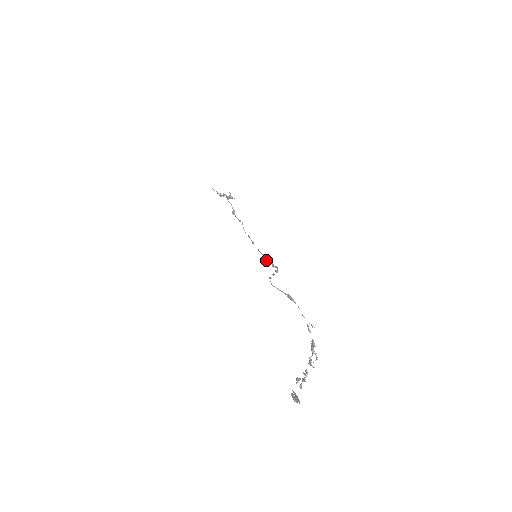
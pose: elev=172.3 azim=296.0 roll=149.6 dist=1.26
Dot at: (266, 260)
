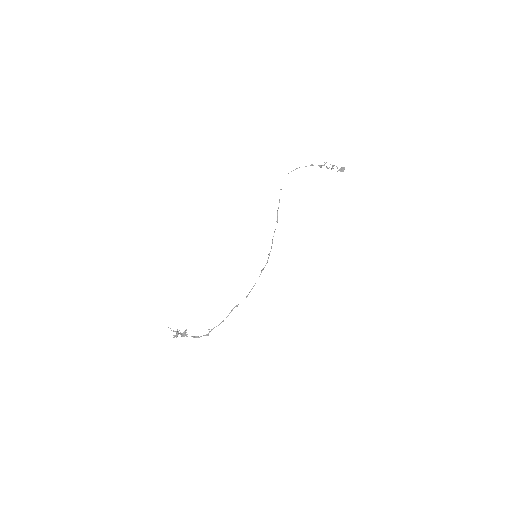
Dot at: (260, 274)
